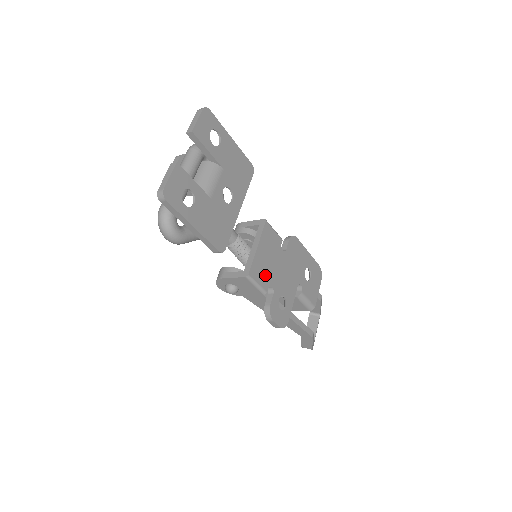
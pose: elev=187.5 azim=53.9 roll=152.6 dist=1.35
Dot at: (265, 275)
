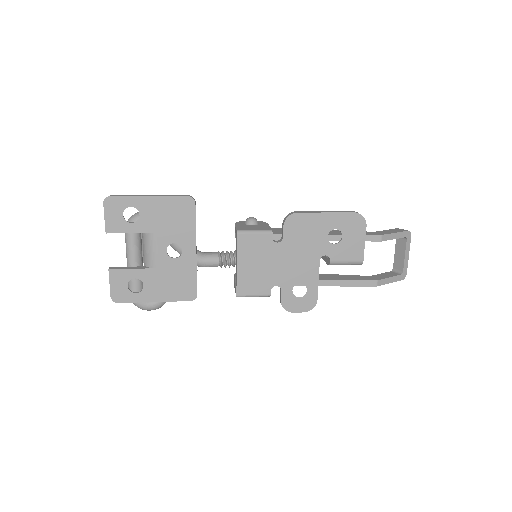
Dot at: (261, 282)
